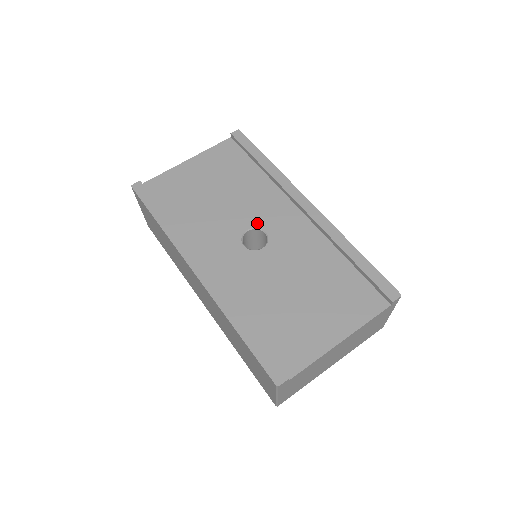
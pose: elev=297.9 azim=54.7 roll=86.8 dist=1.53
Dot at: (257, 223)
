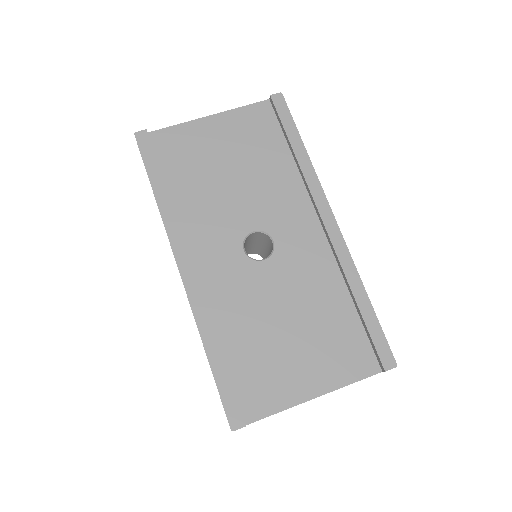
Dot at: (267, 226)
